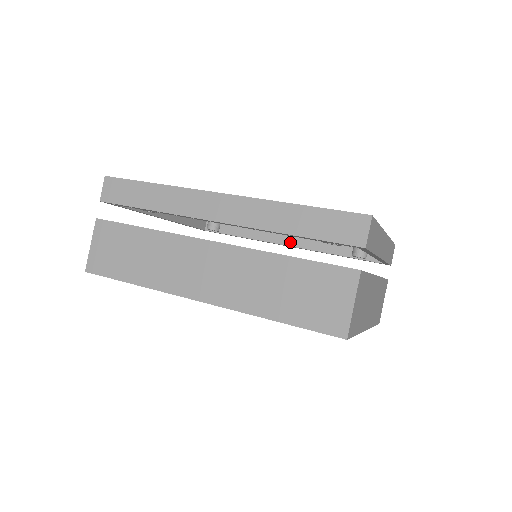
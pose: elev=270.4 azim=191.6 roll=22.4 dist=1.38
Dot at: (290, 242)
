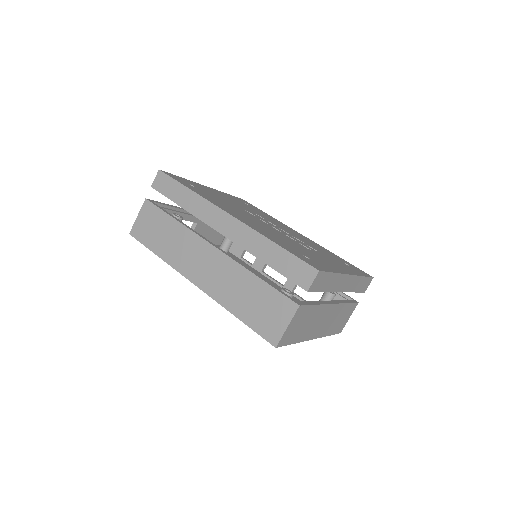
Dot at: occluded
